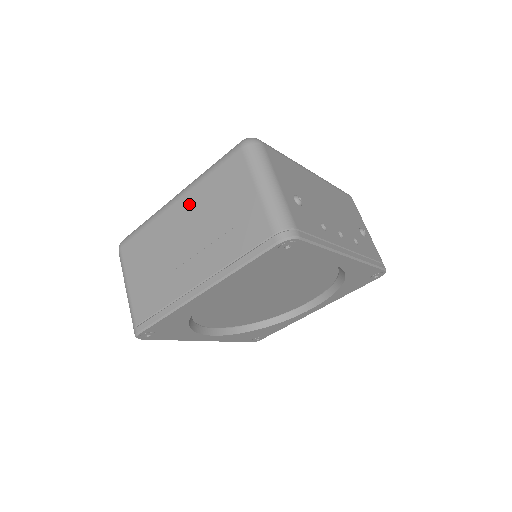
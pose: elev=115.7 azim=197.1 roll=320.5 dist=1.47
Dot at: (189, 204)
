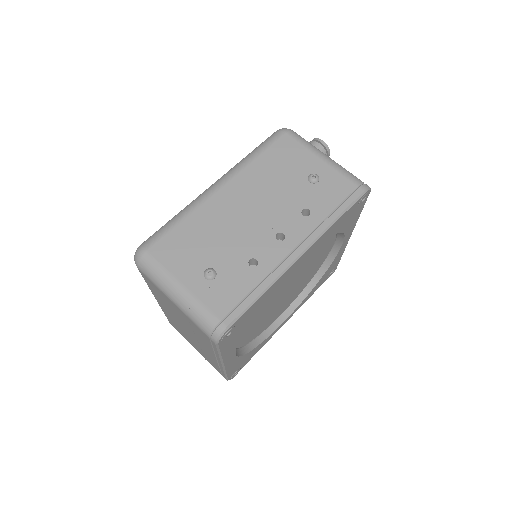
Dot at: occluded
